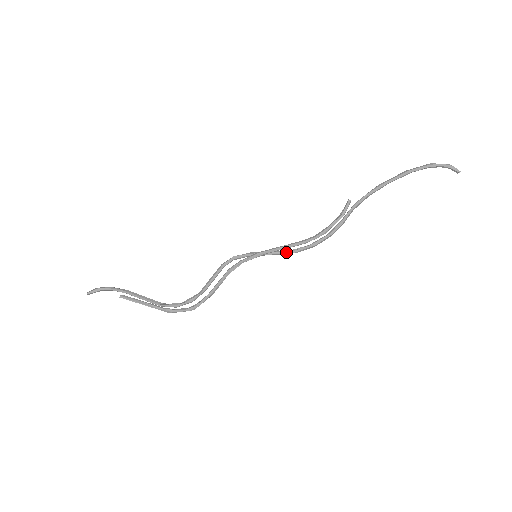
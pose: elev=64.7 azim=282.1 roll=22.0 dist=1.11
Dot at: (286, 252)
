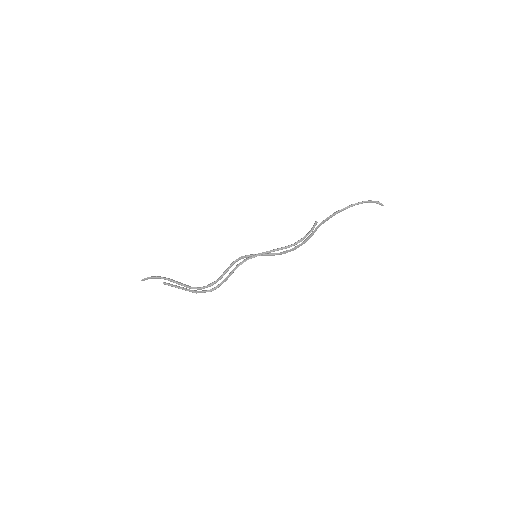
Dot at: (276, 254)
